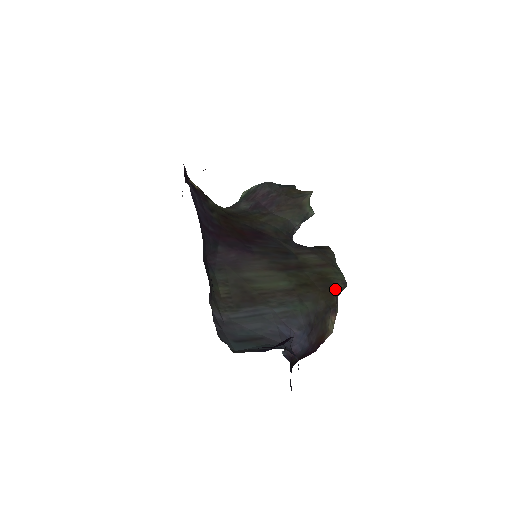
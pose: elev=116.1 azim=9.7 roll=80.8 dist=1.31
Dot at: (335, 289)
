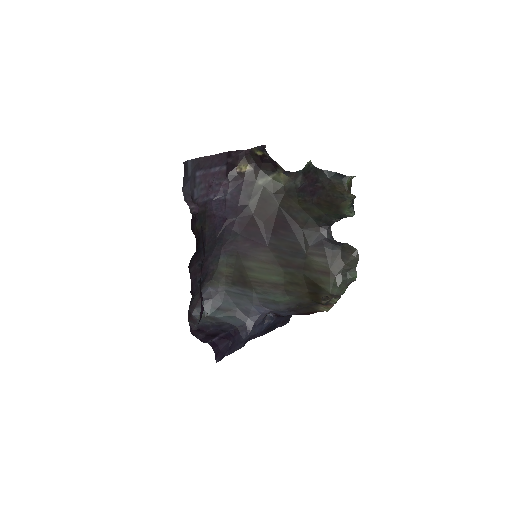
Dot at: (322, 296)
